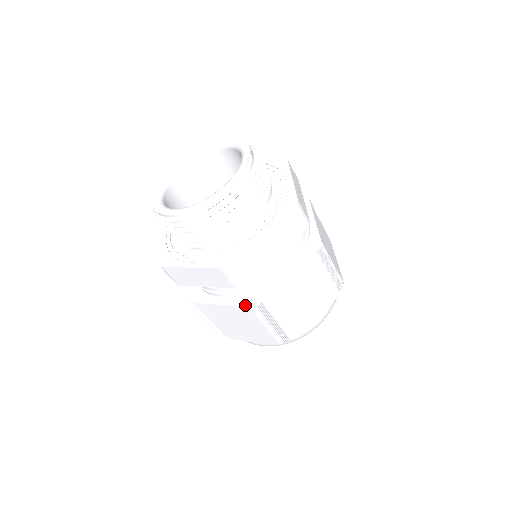
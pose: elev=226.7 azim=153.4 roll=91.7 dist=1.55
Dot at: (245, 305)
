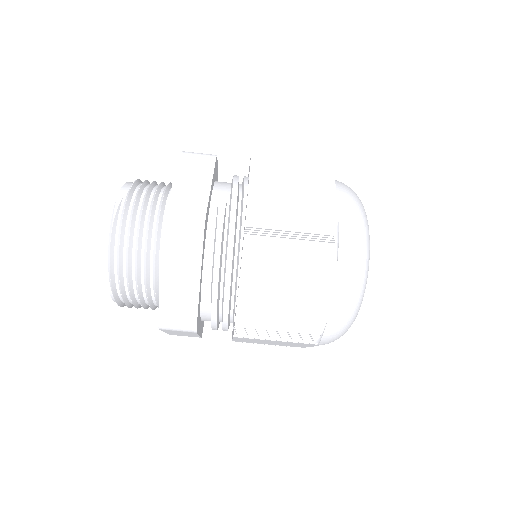
Dot at: occluded
